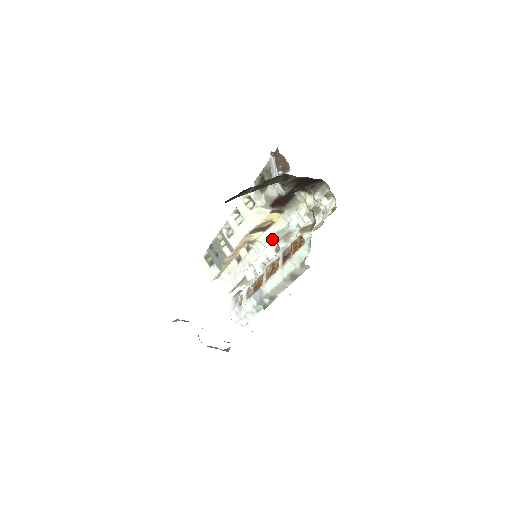
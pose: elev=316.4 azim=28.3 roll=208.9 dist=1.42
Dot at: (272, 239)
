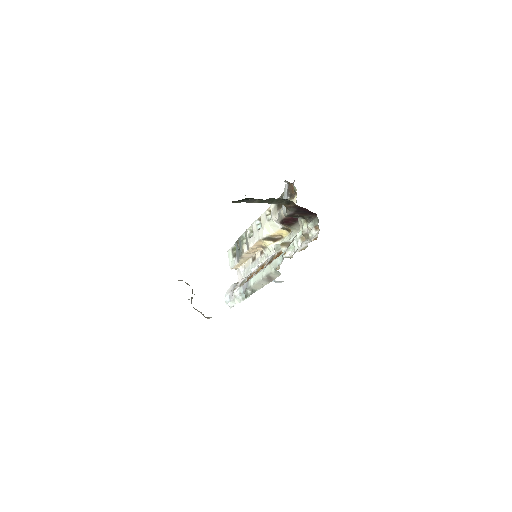
Dot at: occluded
